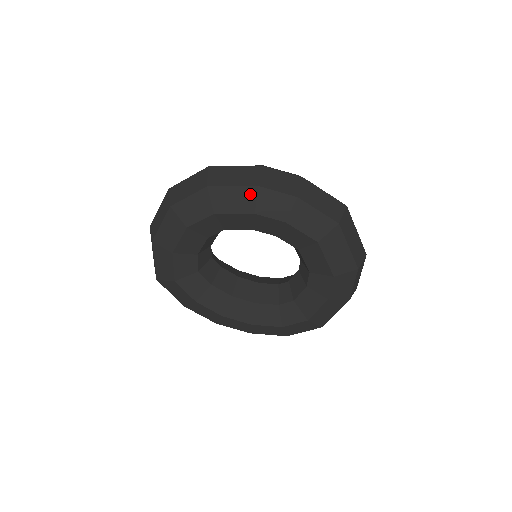
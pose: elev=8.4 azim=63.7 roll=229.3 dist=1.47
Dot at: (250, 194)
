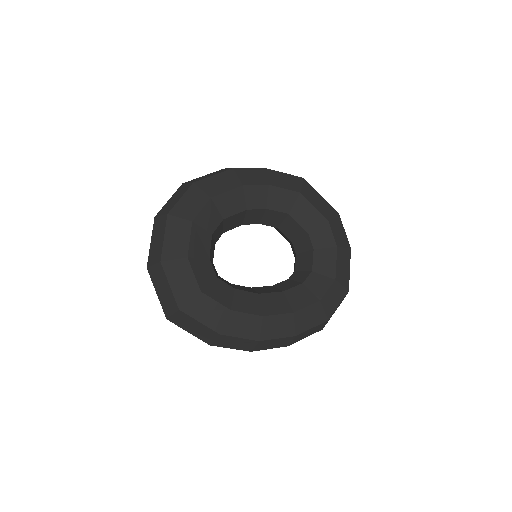
Dot at: (230, 175)
